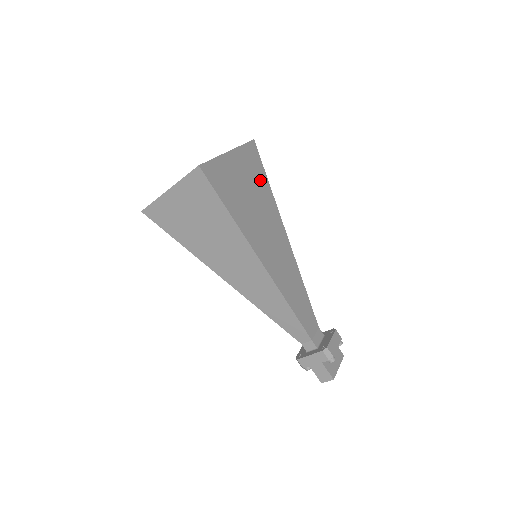
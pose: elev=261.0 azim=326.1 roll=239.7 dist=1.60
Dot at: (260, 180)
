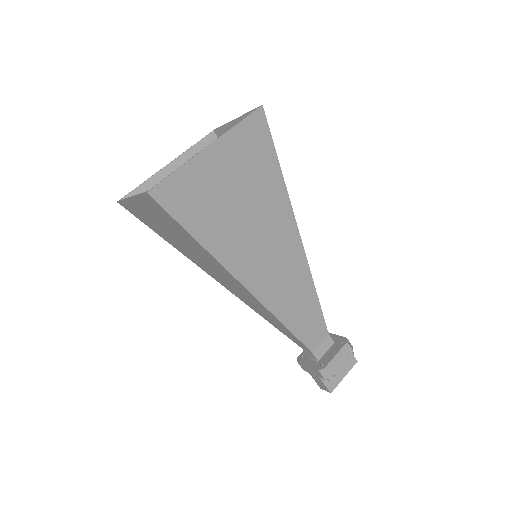
Dot at: (263, 169)
